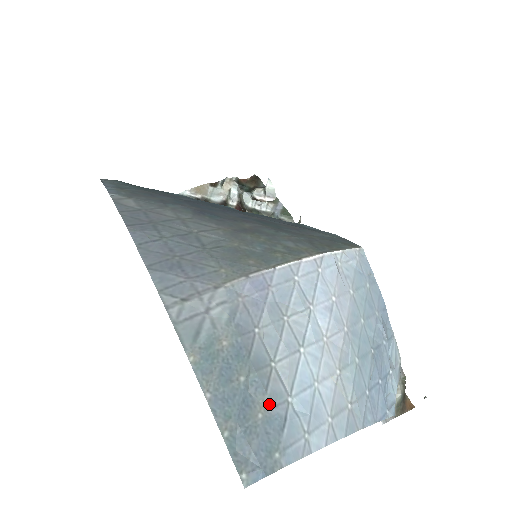
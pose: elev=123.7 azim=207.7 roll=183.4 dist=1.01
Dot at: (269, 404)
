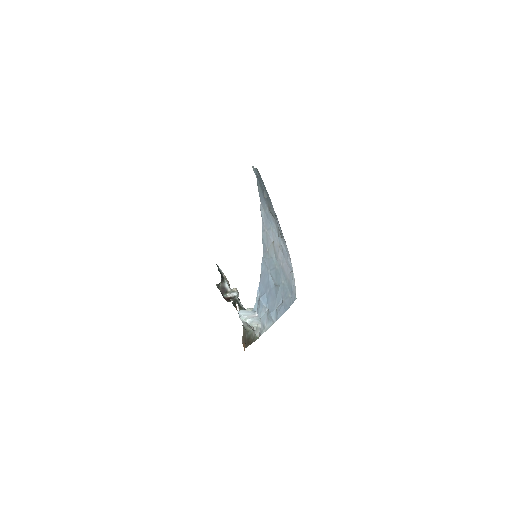
Dot at: (265, 196)
